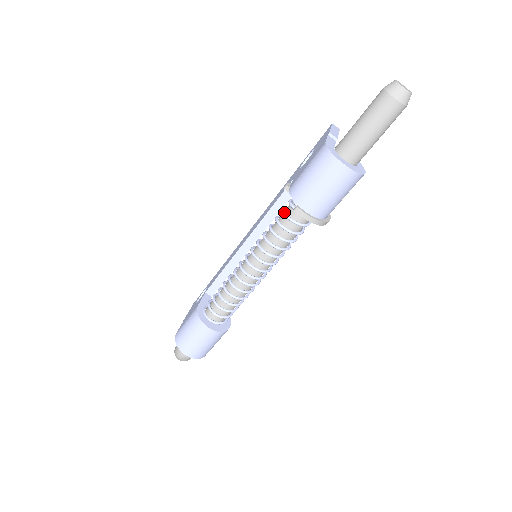
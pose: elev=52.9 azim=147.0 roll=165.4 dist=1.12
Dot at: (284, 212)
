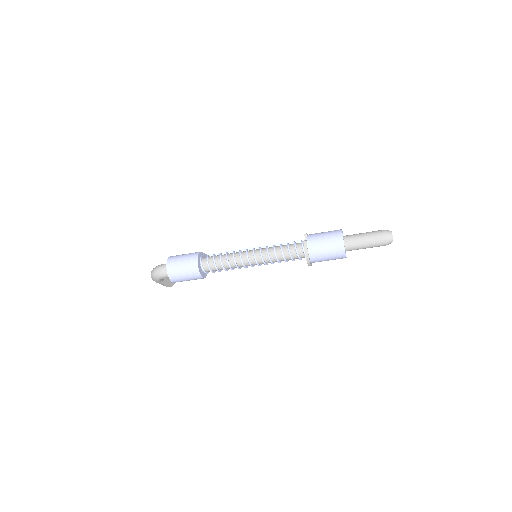
Dot at: (295, 242)
